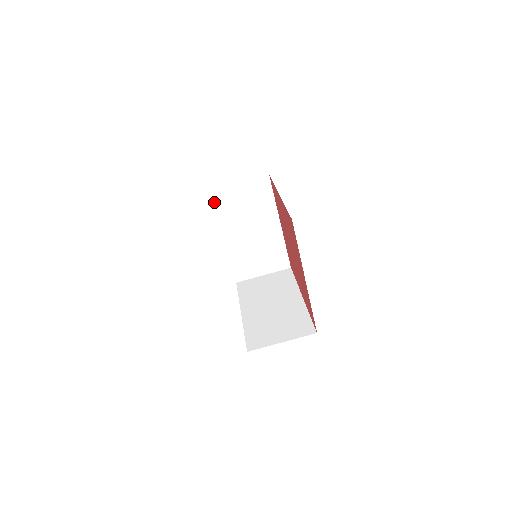
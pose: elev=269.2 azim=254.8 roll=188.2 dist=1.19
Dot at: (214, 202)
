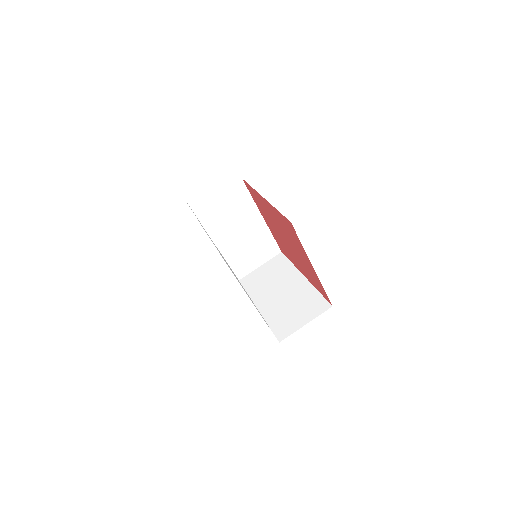
Dot at: (199, 218)
